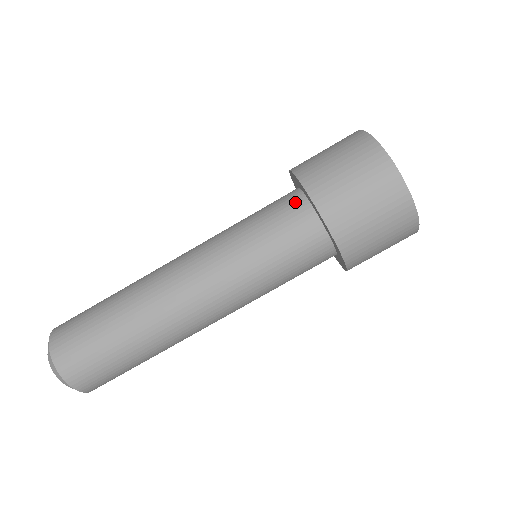
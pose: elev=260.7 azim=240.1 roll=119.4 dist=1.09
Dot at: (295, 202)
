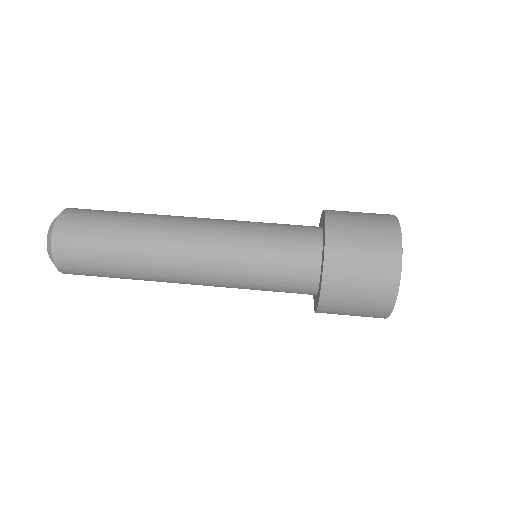
Dot at: (312, 227)
